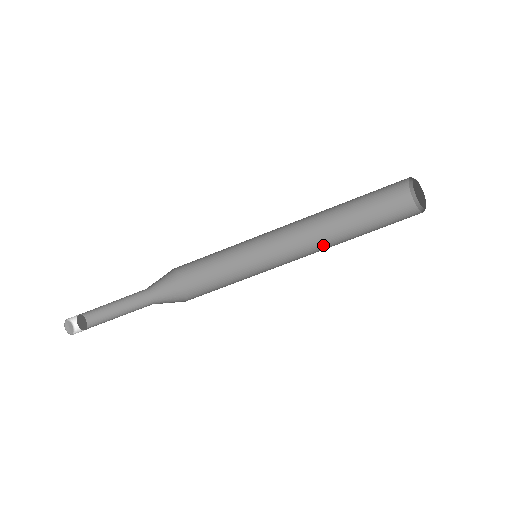
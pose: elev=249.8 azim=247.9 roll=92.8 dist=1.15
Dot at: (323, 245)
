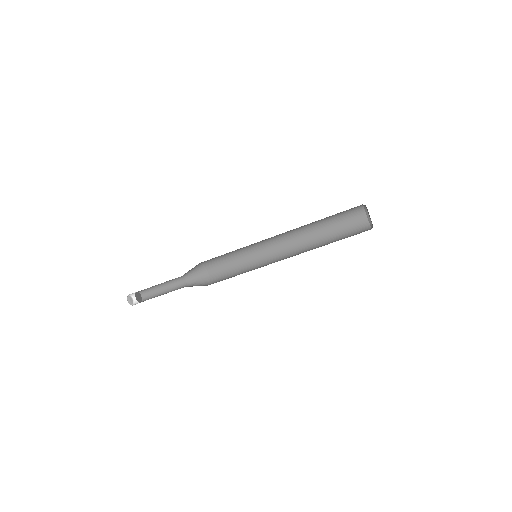
Dot at: (301, 242)
